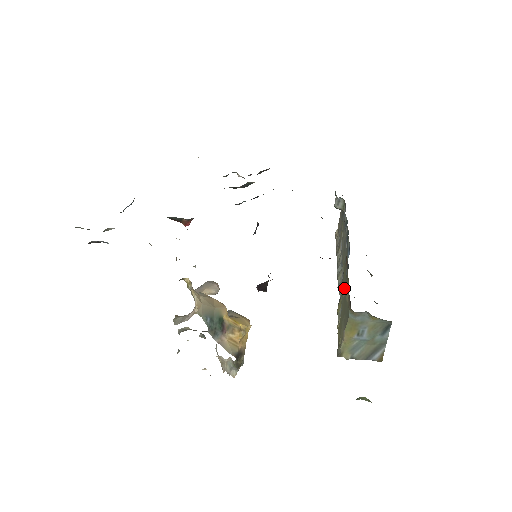
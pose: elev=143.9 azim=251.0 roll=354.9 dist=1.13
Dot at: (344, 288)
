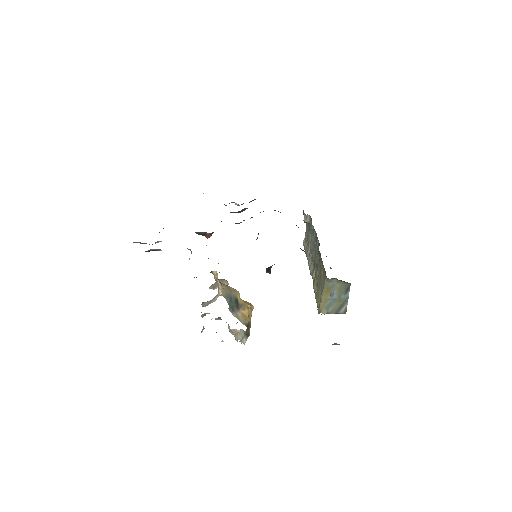
Dot at: (318, 270)
